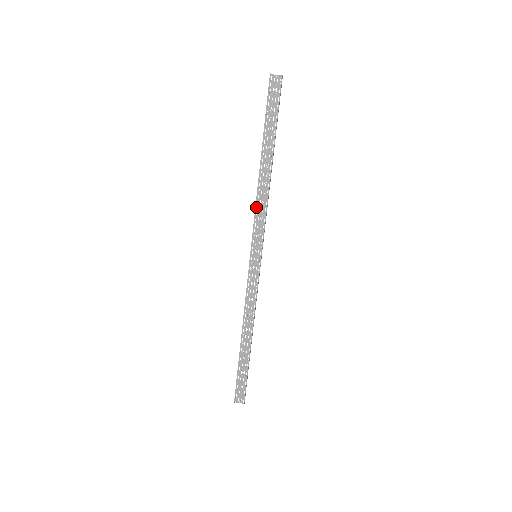
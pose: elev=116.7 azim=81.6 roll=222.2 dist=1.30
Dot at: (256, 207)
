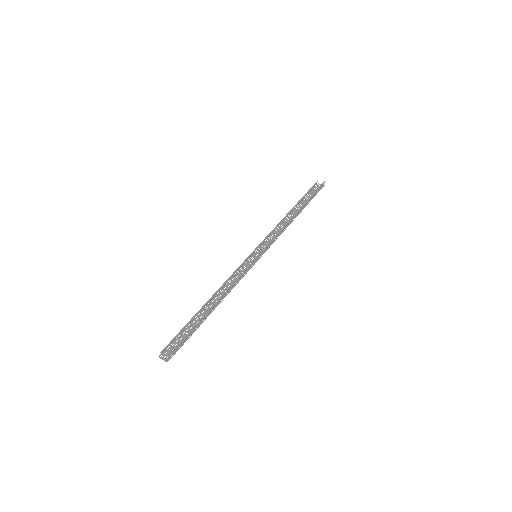
Dot at: (274, 233)
